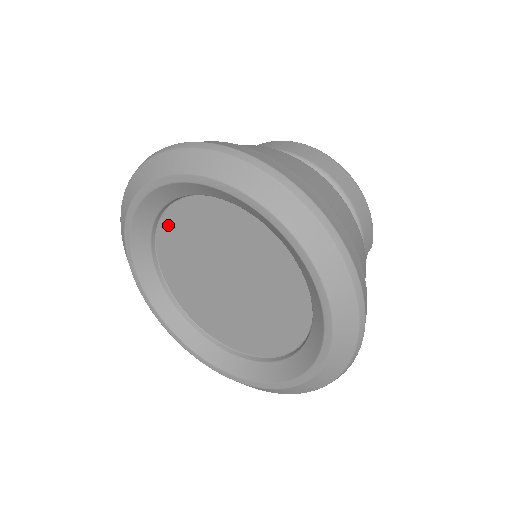
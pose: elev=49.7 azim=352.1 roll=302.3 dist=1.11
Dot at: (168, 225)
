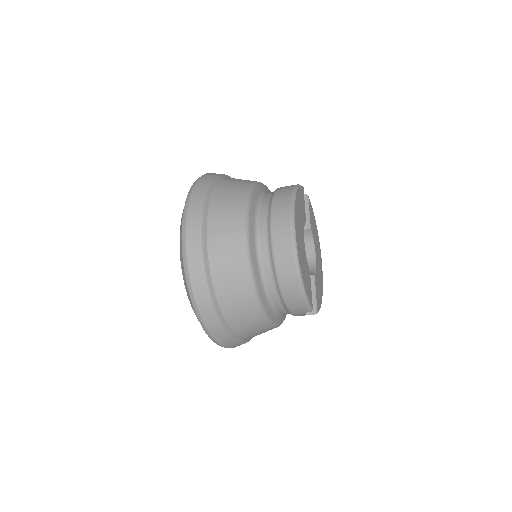
Dot at: occluded
